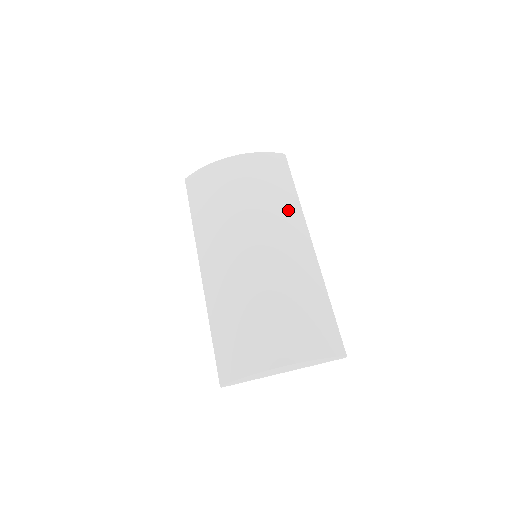
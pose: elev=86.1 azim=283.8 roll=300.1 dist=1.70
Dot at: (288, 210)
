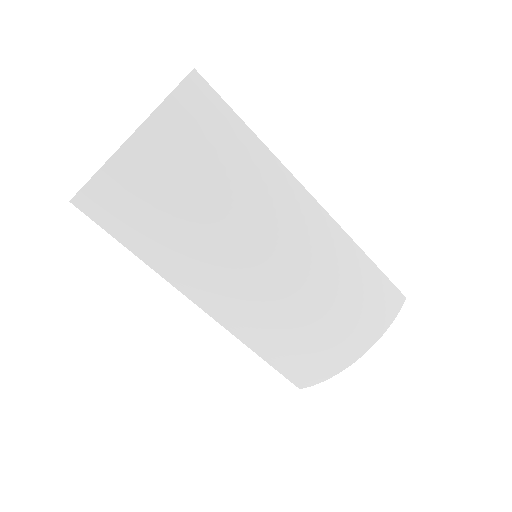
Dot at: (264, 178)
